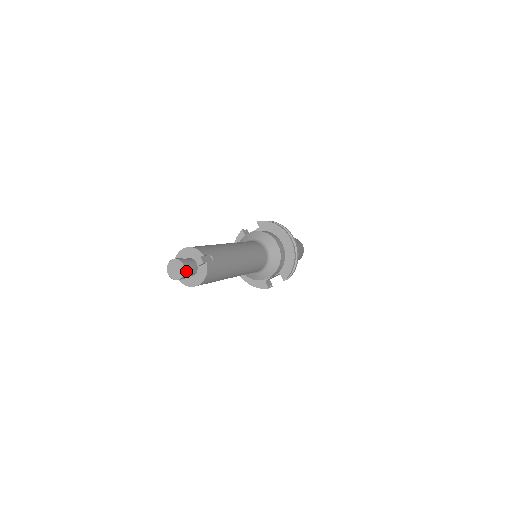
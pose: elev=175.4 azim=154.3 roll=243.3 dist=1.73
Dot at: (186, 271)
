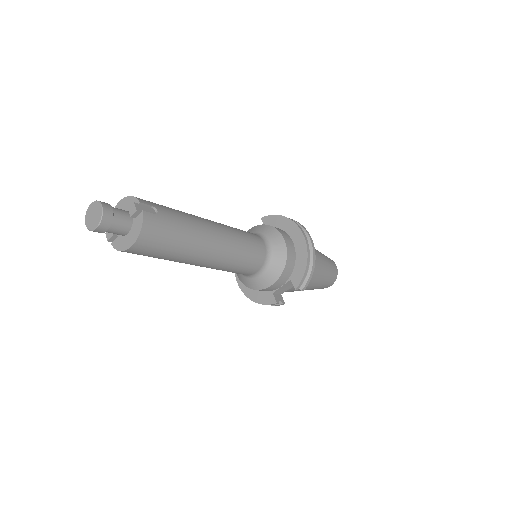
Dot at: (106, 216)
